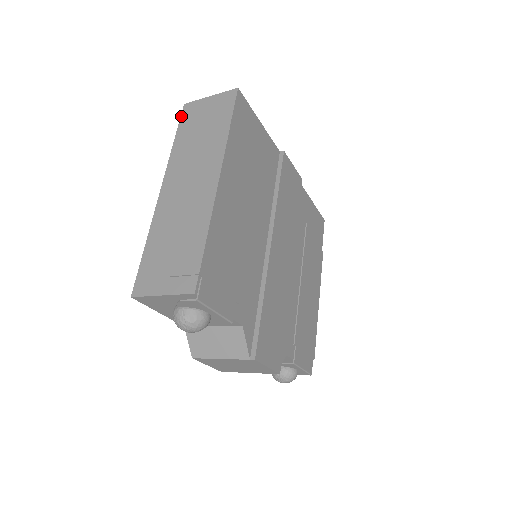
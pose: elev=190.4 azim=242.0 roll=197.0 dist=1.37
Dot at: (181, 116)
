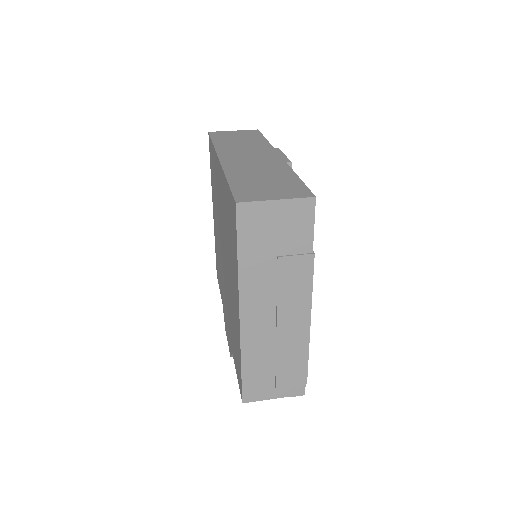
Dot at: (237, 223)
